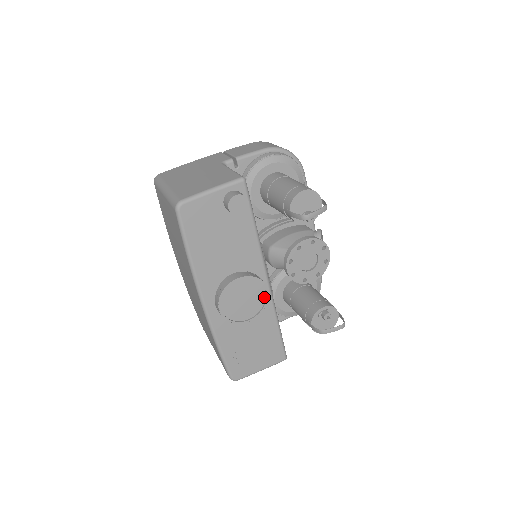
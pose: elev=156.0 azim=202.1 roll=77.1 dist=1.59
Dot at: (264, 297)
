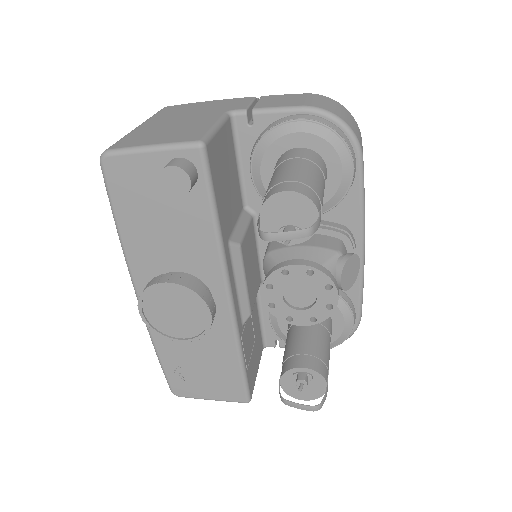
Dot at: (206, 320)
